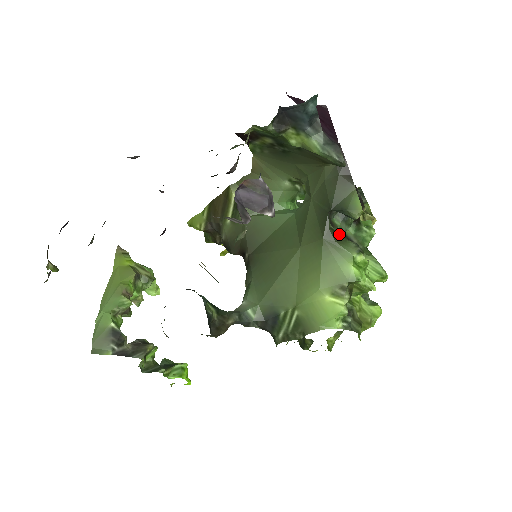
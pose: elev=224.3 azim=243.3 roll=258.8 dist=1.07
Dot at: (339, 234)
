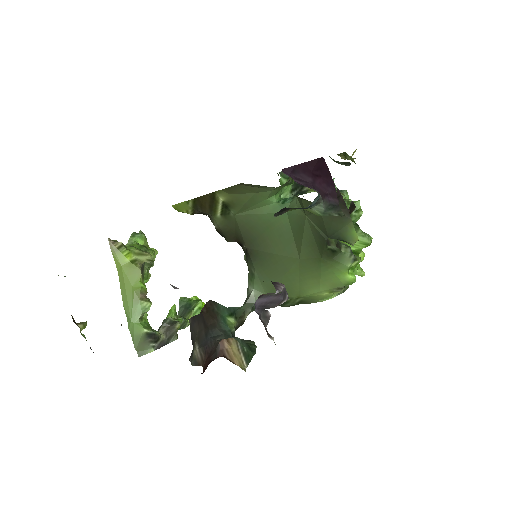
Dot at: (335, 250)
